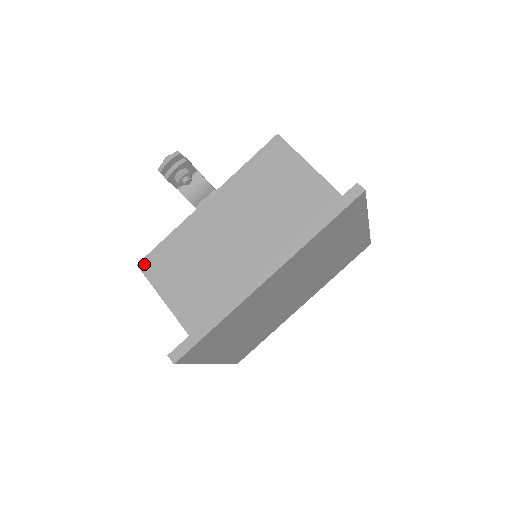
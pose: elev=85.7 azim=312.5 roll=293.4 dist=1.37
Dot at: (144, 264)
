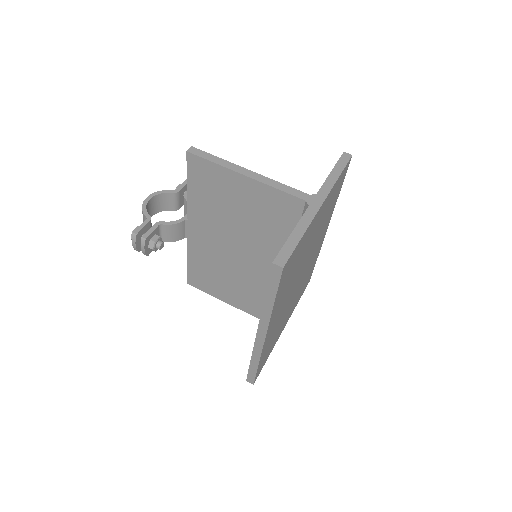
Dot at: (191, 283)
